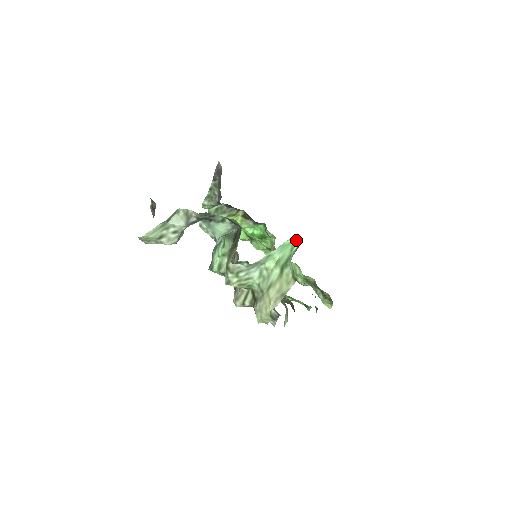
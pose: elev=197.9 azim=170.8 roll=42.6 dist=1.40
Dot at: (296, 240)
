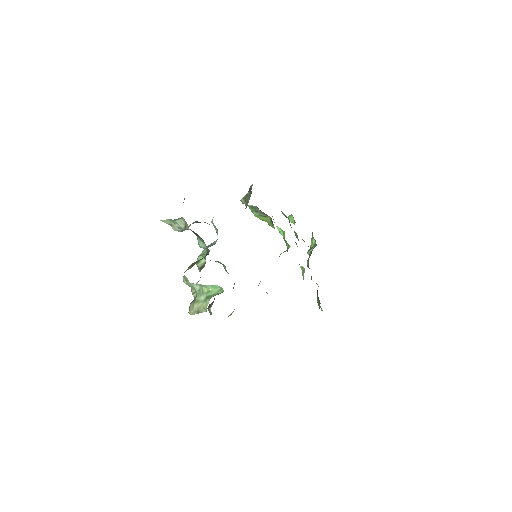
Dot at: (222, 288)
